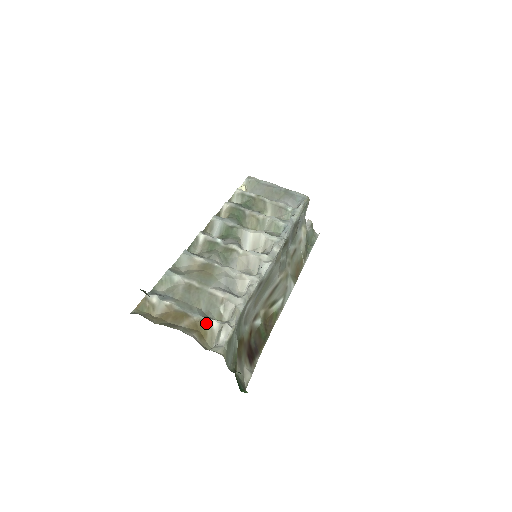
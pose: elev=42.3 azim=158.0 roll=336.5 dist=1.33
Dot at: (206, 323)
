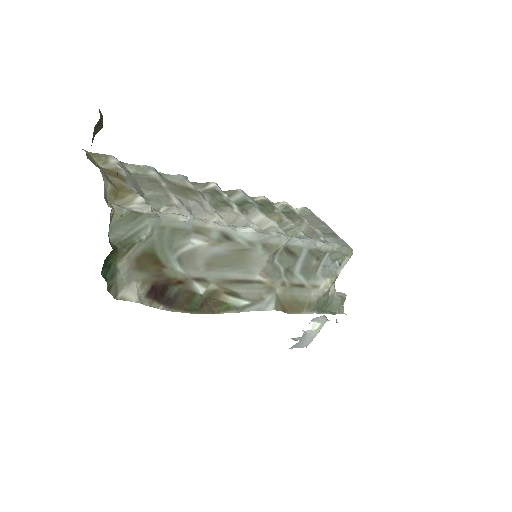
Dot at: (133, 193)
